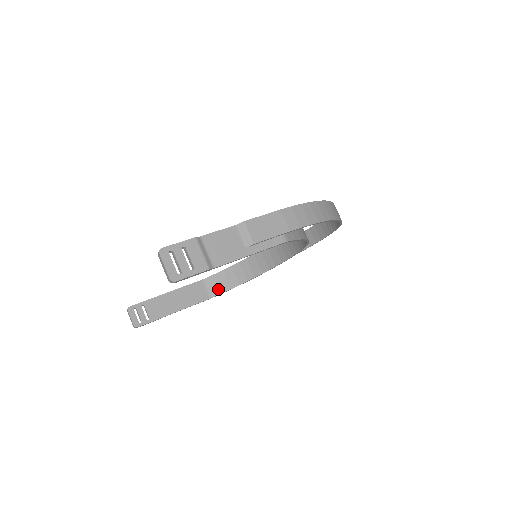
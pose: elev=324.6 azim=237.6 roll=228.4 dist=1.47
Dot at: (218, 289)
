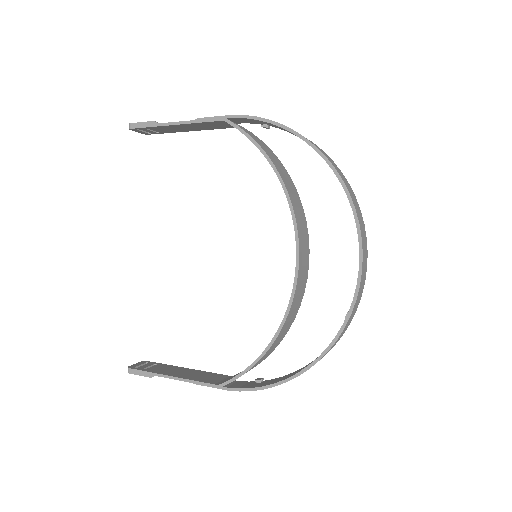
Dot at: occluded
